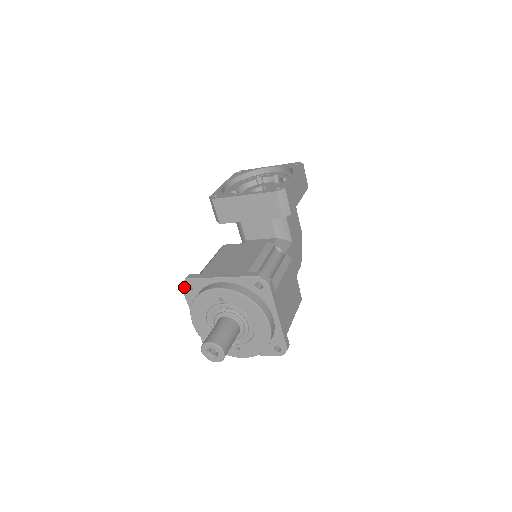
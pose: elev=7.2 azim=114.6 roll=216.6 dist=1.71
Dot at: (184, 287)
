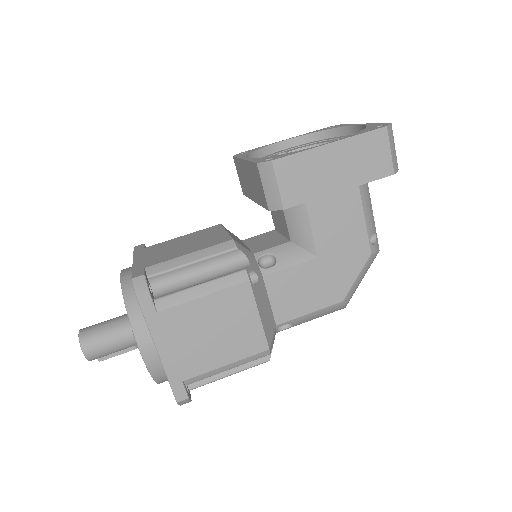
Dot at: occluded
